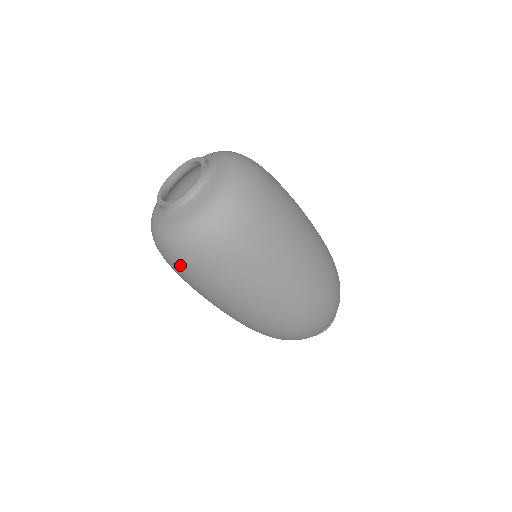
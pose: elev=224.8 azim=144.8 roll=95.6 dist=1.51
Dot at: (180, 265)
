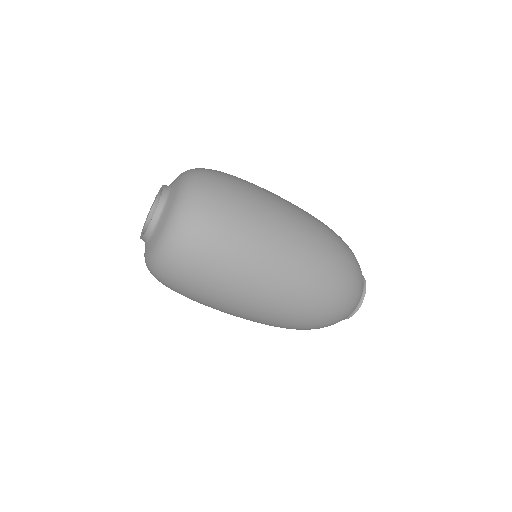
Dot at: occluded
